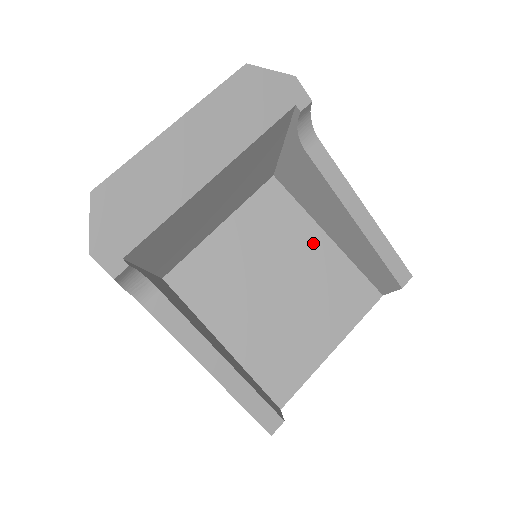
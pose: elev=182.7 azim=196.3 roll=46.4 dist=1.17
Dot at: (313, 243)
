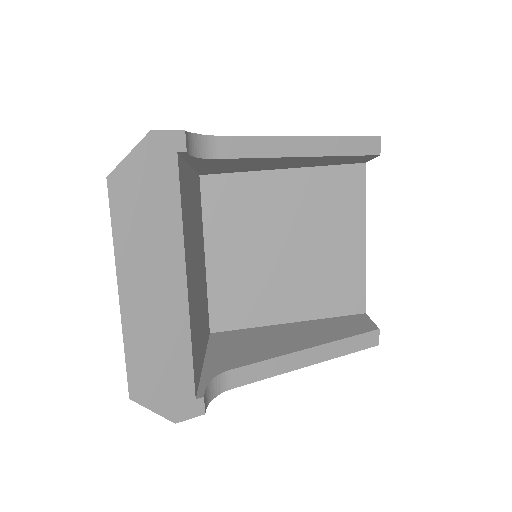
Dot at: (280, 188)
